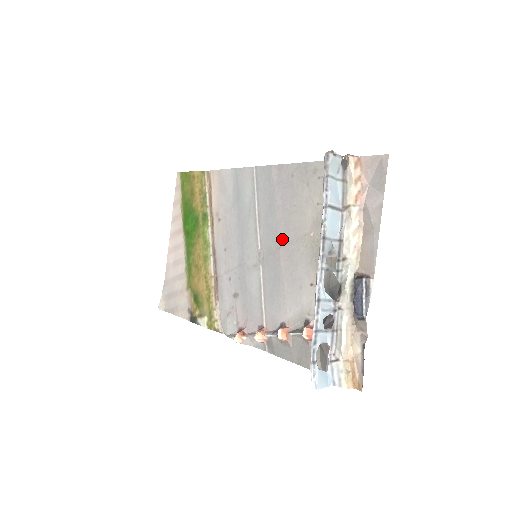
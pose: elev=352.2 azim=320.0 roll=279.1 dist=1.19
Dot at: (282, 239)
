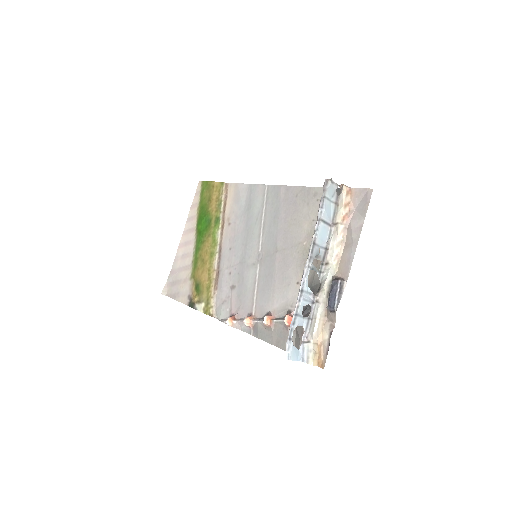
Dot at: (280, 245)
